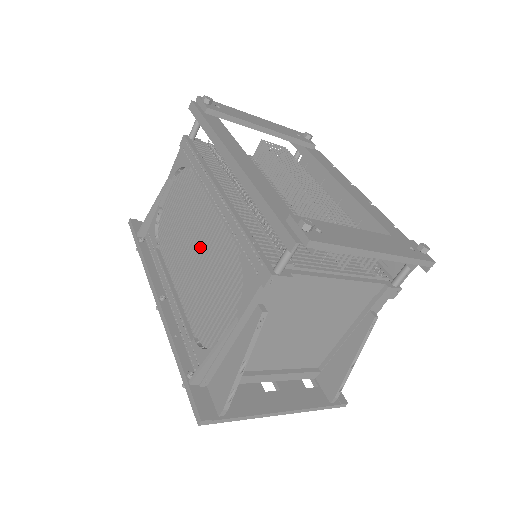
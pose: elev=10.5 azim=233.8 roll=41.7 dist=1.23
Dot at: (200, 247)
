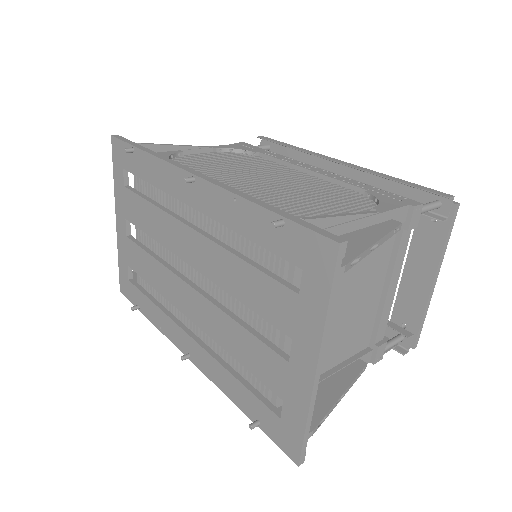
Dot at: (276, 181)
